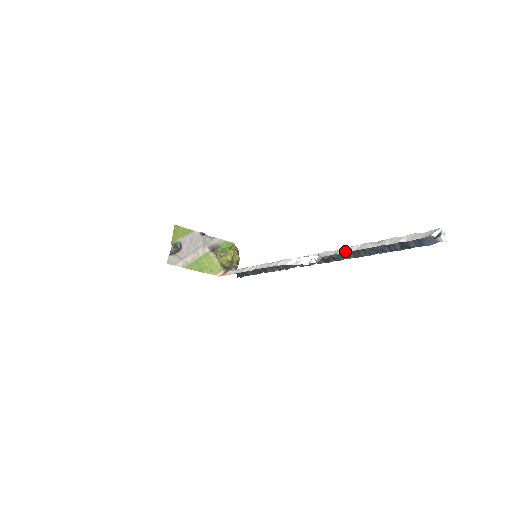
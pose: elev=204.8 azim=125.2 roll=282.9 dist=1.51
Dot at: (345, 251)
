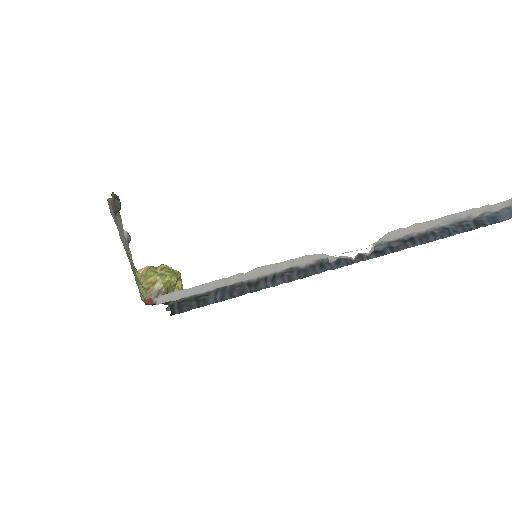
Dot at: (424, 222)
